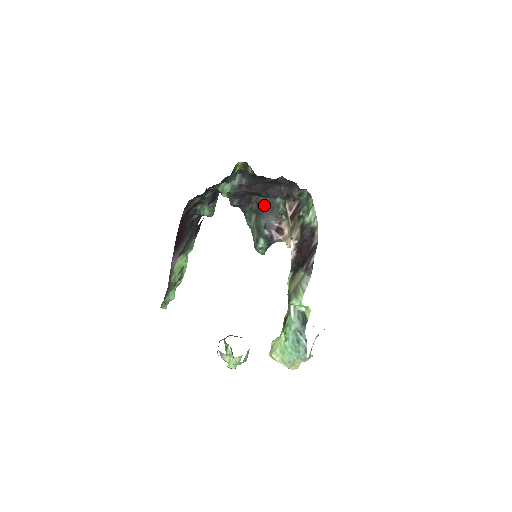
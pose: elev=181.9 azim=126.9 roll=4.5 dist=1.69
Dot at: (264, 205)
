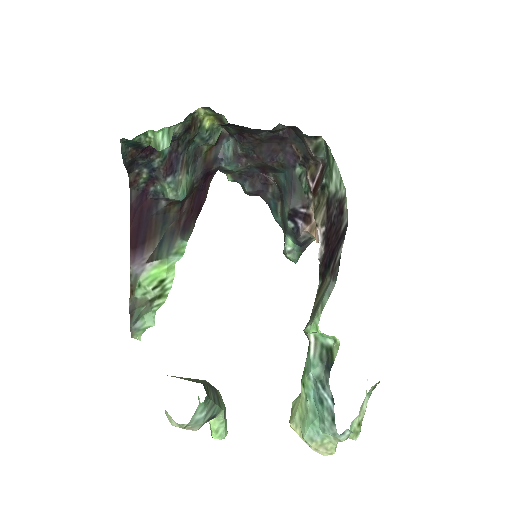
Dot at: (284, 184)
